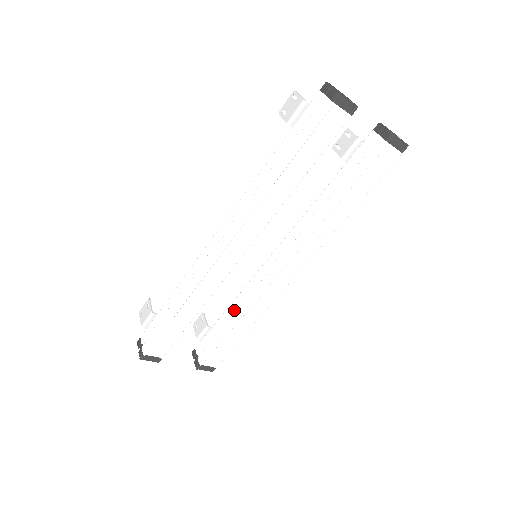
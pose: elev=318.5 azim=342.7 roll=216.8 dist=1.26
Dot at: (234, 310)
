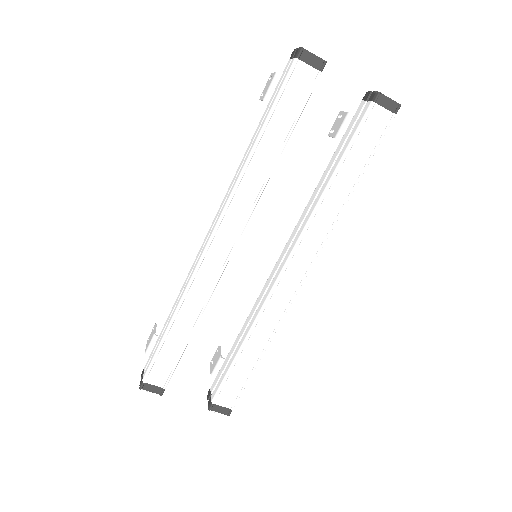
Dot at: (245, 331)
